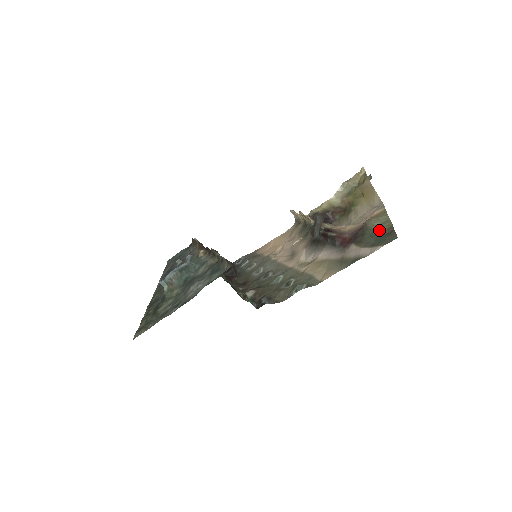
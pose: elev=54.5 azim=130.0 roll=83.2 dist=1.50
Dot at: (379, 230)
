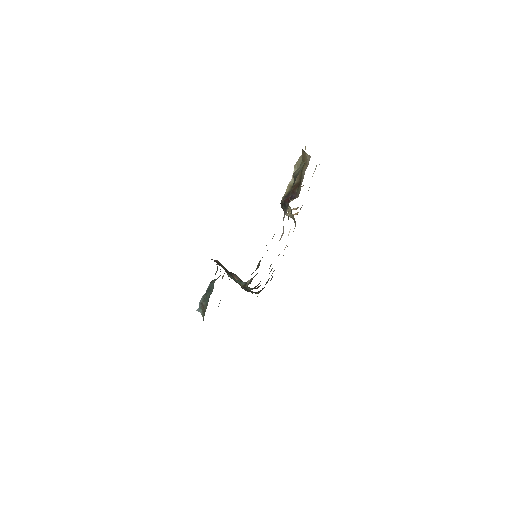
Dot at: (299, 172)
